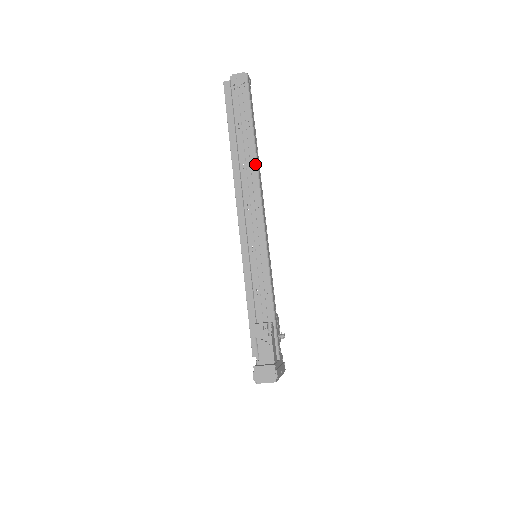
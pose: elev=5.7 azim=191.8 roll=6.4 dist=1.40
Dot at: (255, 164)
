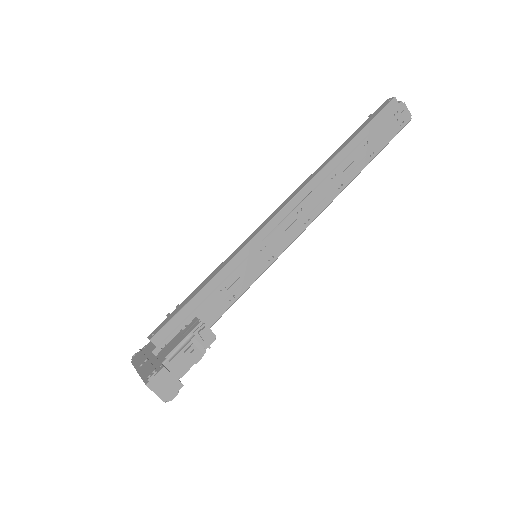
Dot at: (342, 188)
